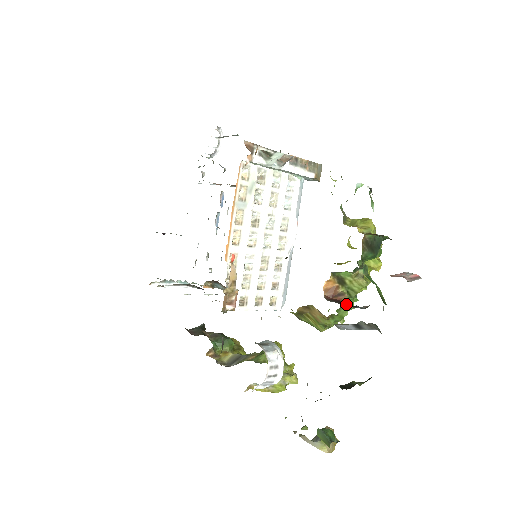
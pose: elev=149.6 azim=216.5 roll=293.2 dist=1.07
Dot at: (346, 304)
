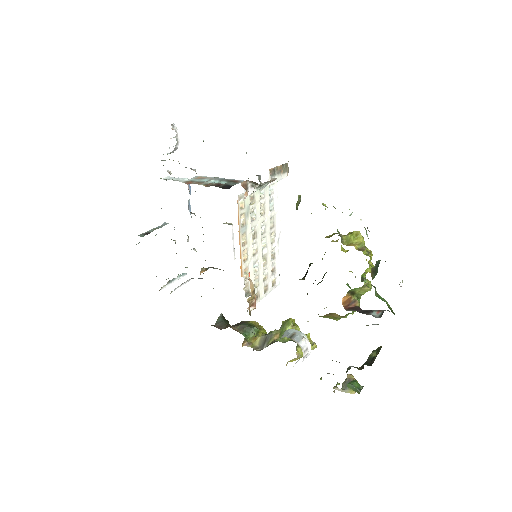
Dot at: (359, 309)
